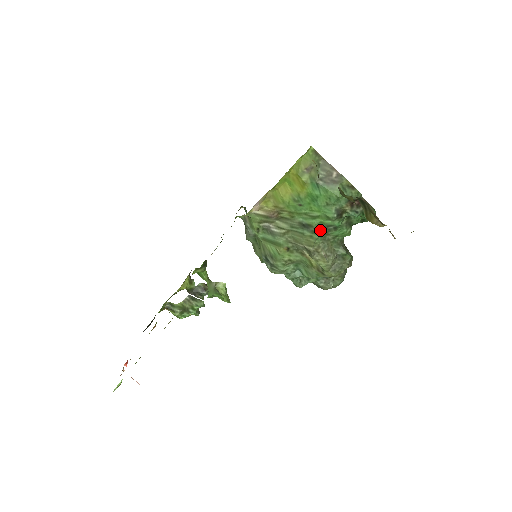
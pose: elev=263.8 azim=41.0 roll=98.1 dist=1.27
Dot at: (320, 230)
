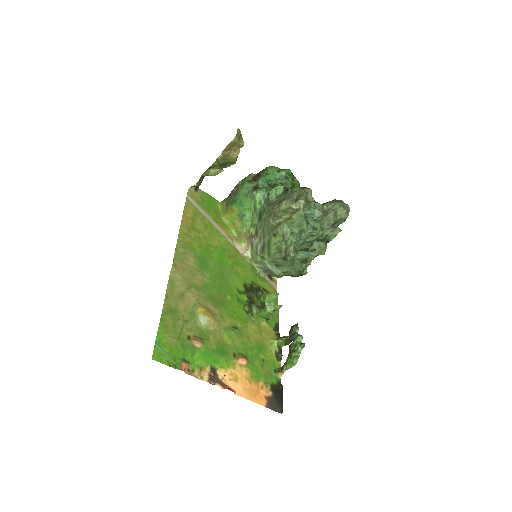
Dot at: (266, 206)
